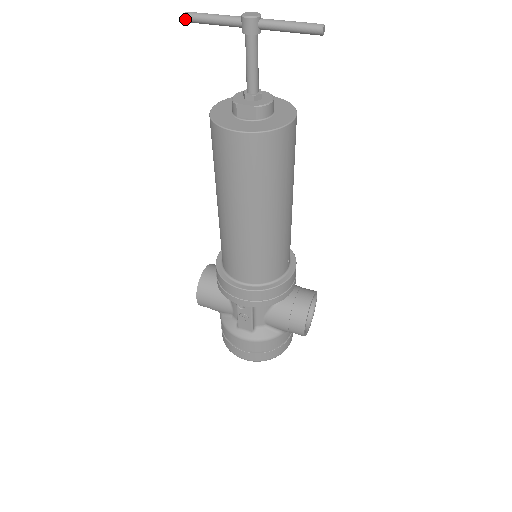
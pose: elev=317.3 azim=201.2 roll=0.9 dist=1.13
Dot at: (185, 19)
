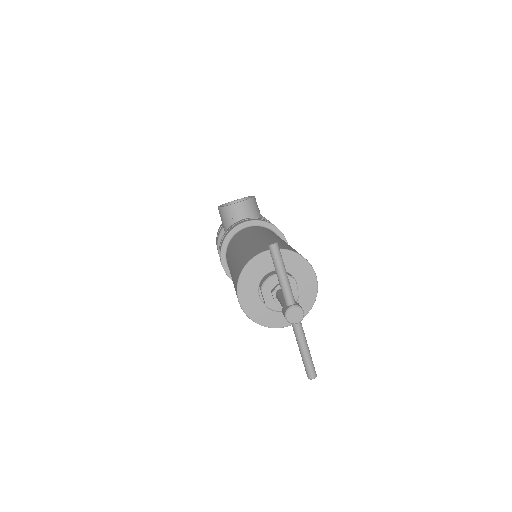
Dot at: (269, 246)
